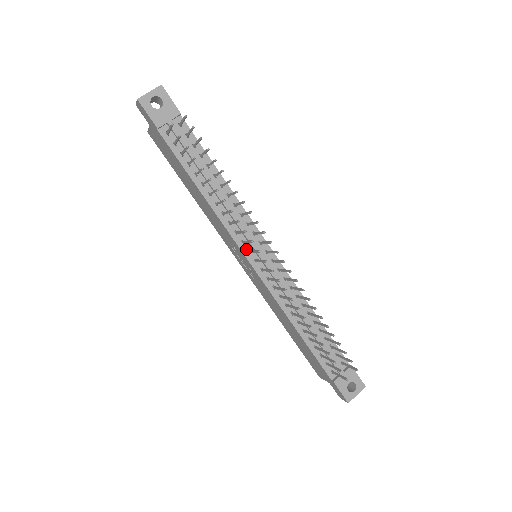
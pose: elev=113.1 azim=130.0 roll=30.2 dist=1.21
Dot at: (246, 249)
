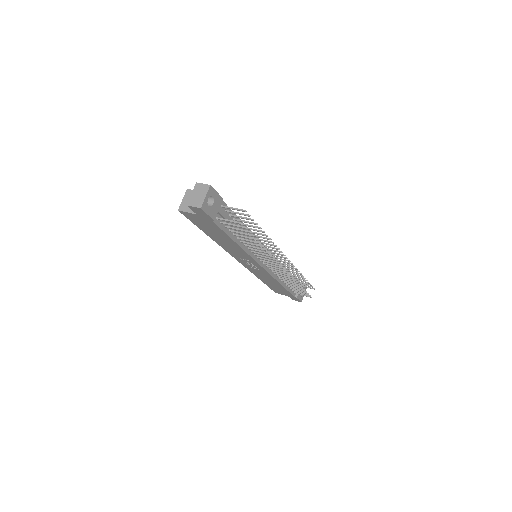
Dot at: (260, 260)
